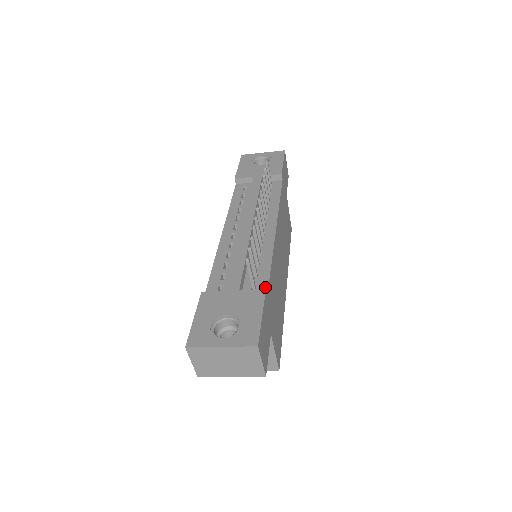
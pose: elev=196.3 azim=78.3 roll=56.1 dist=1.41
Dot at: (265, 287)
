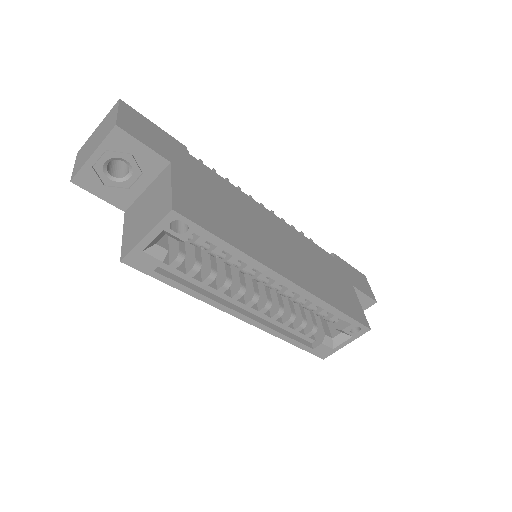
Dot at: occluded
